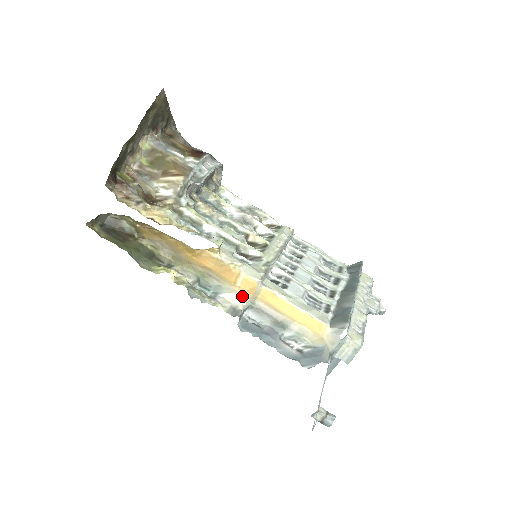
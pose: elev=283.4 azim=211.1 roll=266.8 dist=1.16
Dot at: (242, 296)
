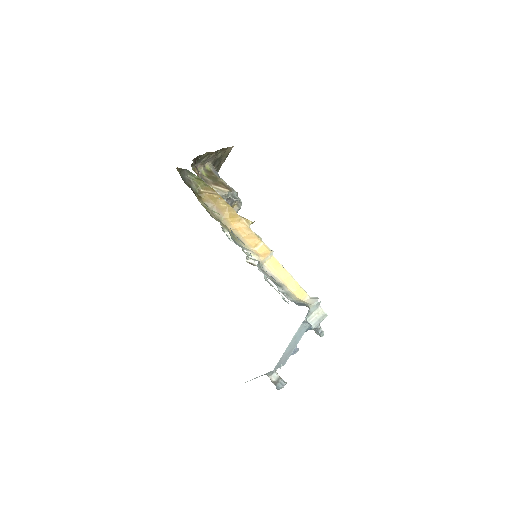
Dot at: (258, 256)
